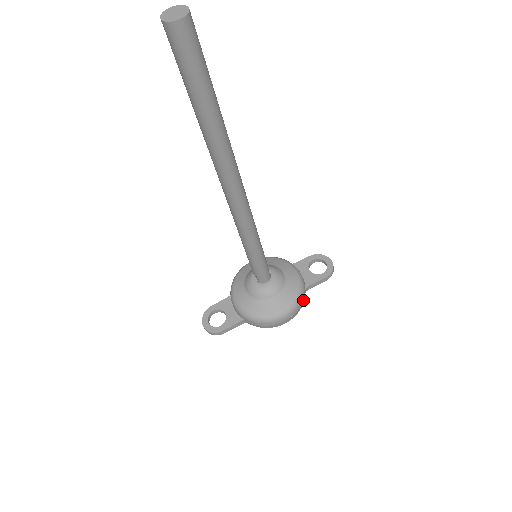
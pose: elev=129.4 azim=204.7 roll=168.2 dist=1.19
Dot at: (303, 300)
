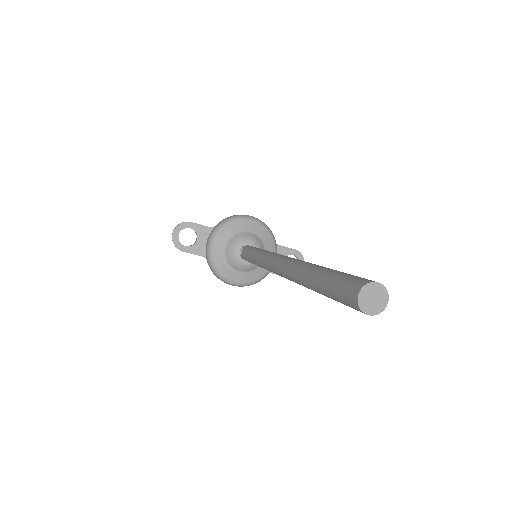
Dot at: occluded
